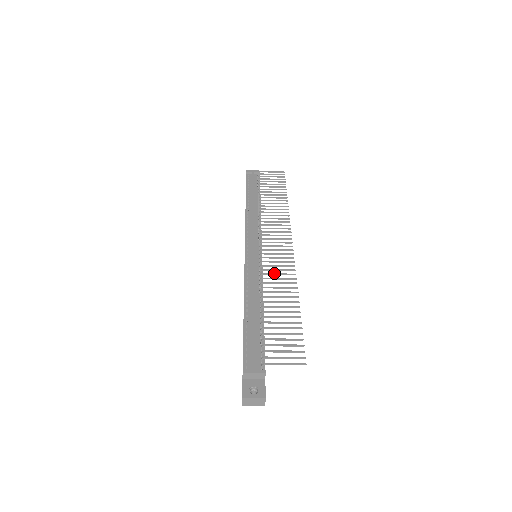
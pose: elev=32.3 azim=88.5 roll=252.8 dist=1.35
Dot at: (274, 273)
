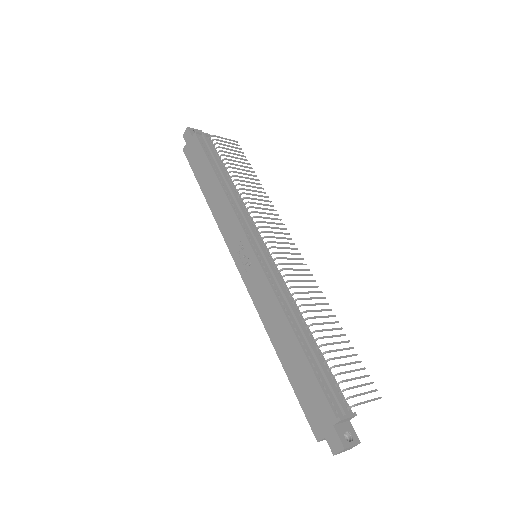
Dot at: occluded
